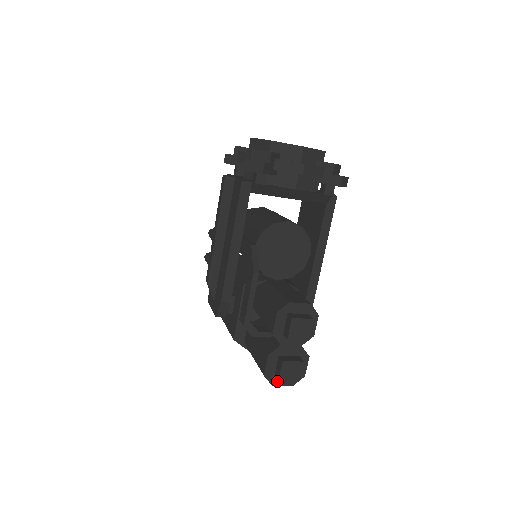
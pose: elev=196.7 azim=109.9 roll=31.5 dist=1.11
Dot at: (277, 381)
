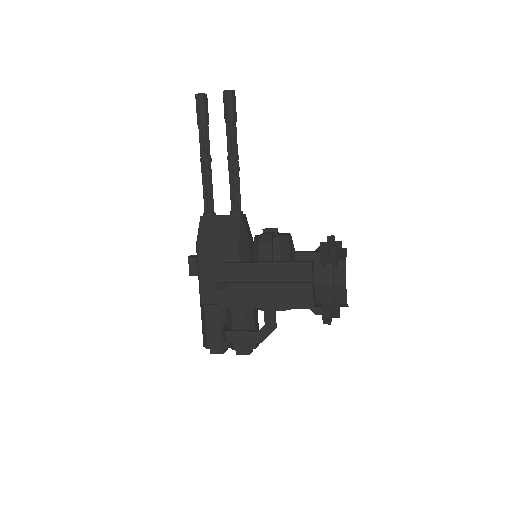
Dot at: occluded
